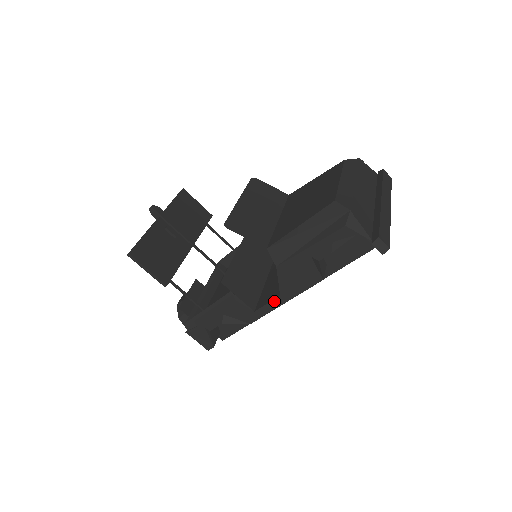
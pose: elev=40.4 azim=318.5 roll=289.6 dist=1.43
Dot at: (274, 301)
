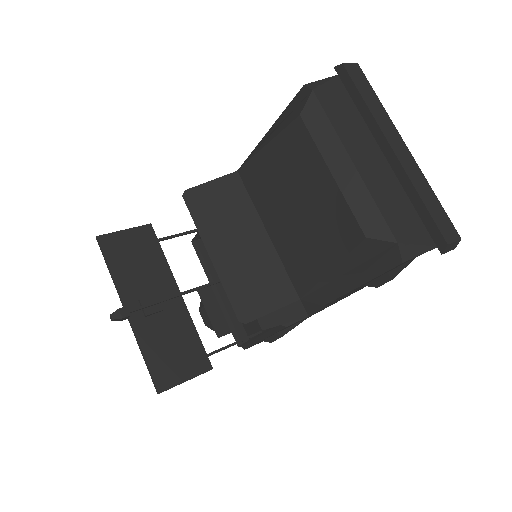
Dot at: (327, 306)
